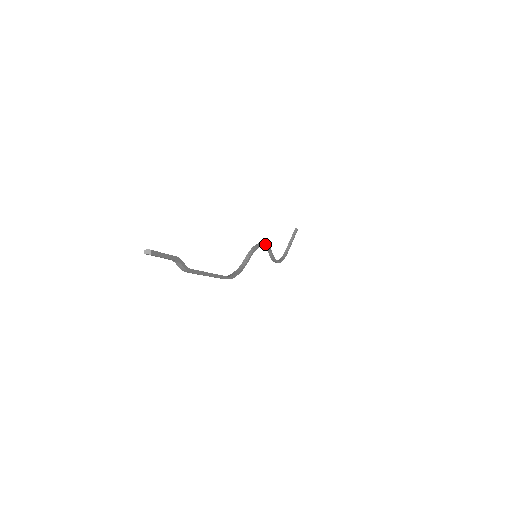
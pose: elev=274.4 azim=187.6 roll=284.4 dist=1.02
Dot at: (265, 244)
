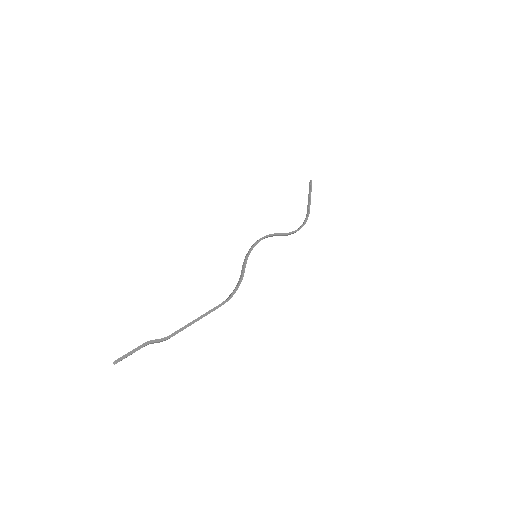
Dot at: (261, 238)
